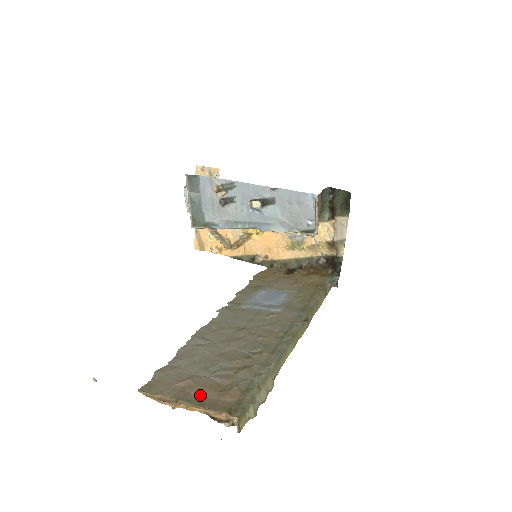
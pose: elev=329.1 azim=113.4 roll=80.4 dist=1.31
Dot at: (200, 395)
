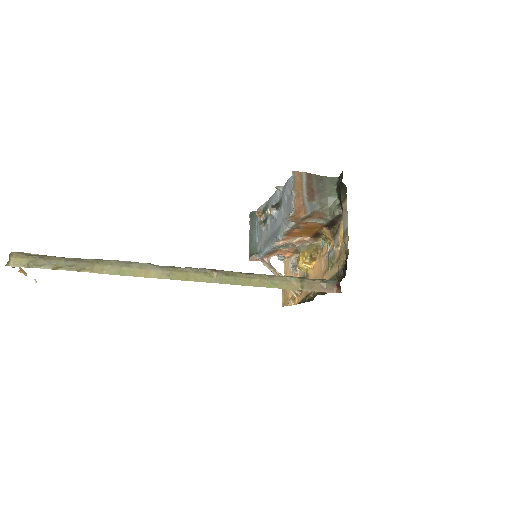
Dot at: occluded
